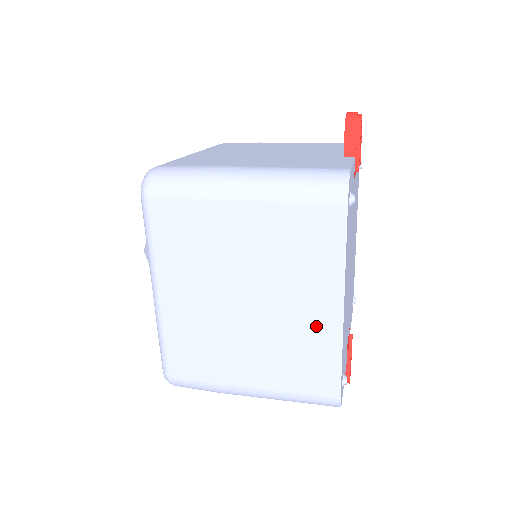
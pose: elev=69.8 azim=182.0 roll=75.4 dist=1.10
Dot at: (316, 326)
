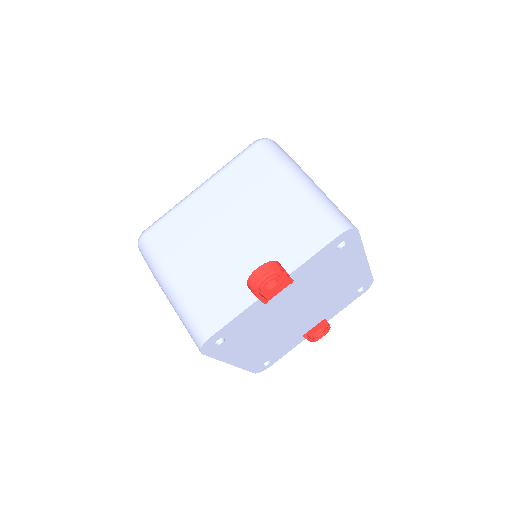
Dot at: occluded
